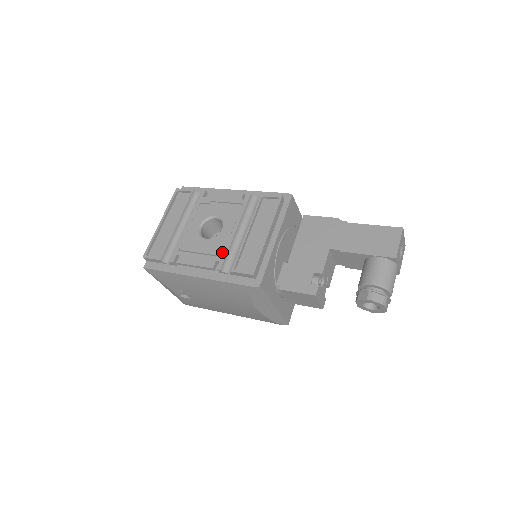
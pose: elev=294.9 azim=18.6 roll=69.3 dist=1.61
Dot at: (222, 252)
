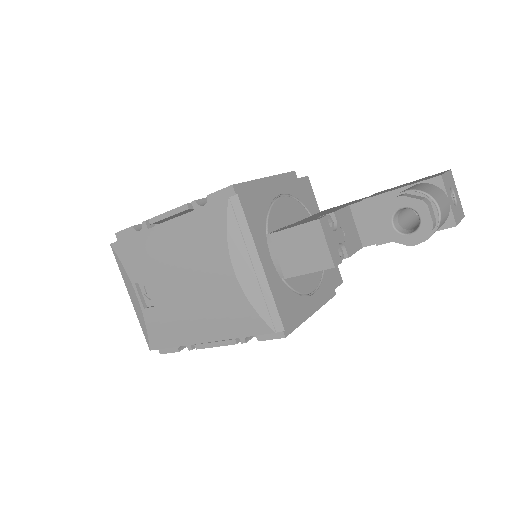
Dot at: occluded
